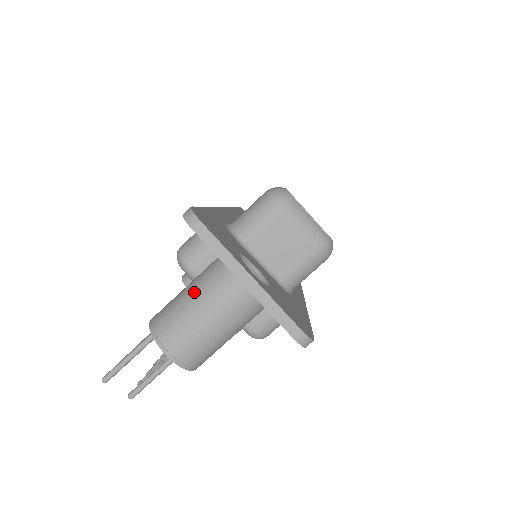
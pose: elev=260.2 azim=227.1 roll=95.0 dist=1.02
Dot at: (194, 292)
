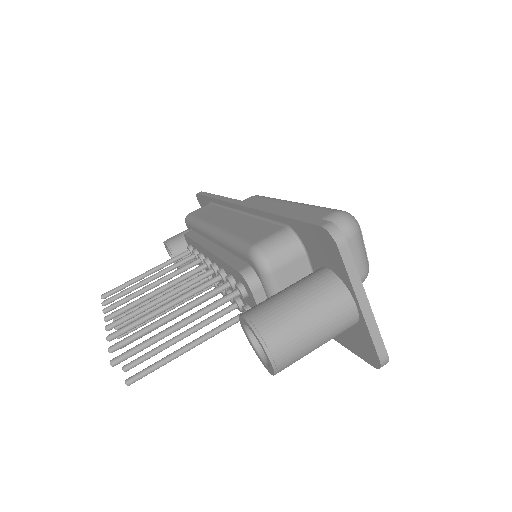
Dot at: (307, 302)
